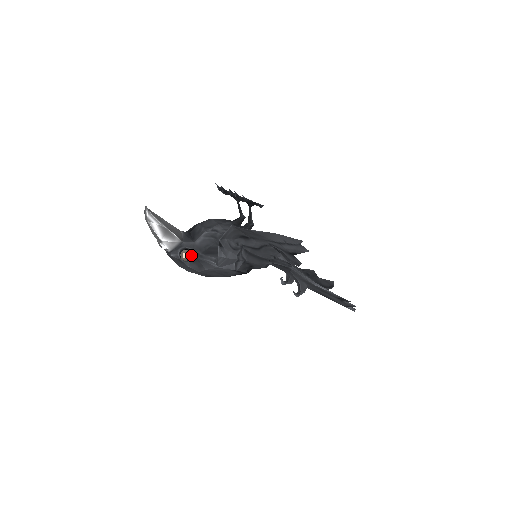
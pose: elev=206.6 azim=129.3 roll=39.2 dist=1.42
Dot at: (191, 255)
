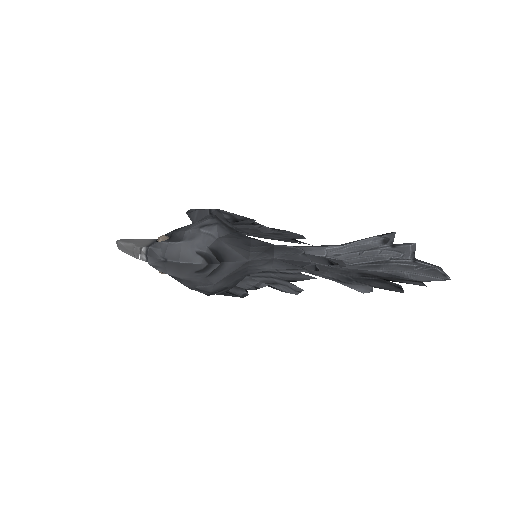
Dot at: (168, 237)
